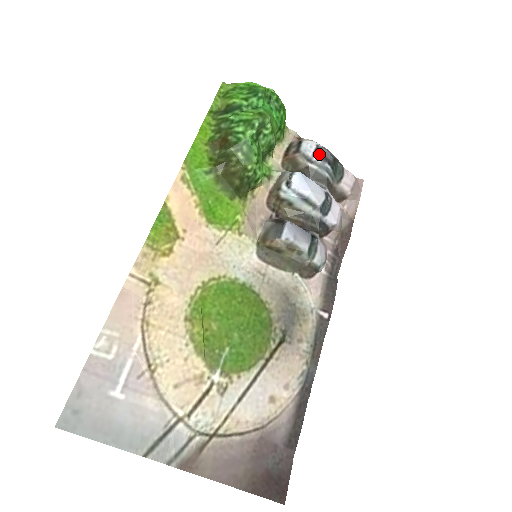
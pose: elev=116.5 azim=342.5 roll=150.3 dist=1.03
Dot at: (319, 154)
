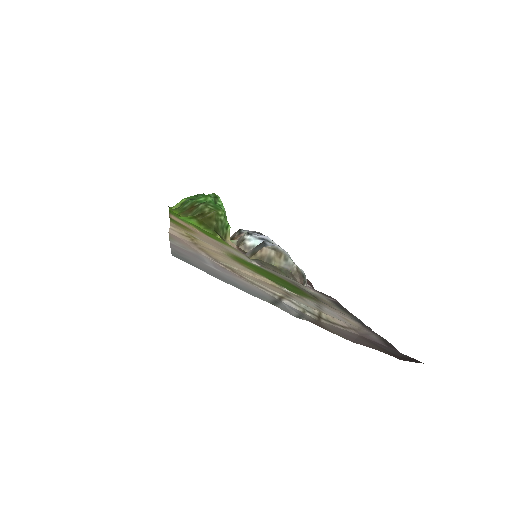
Dot at: occluded
